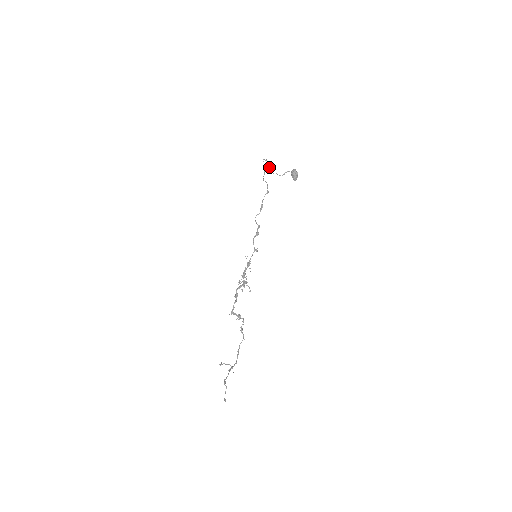
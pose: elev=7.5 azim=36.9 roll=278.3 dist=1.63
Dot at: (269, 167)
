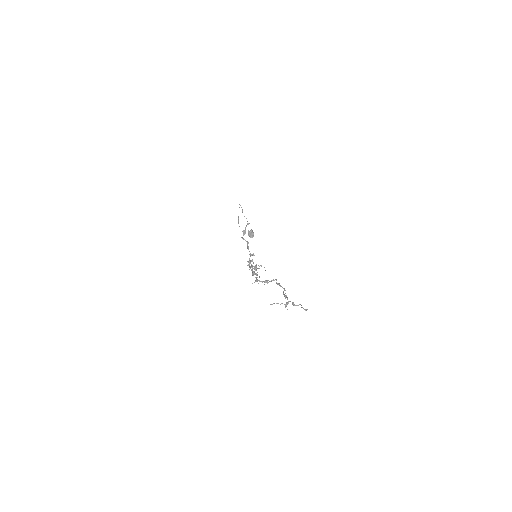
Dot at: (238, 216)
